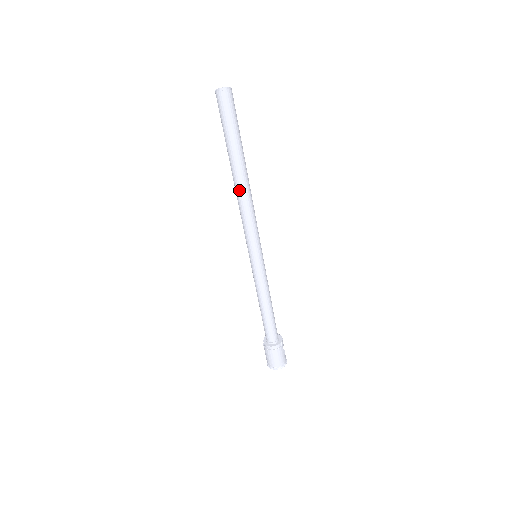
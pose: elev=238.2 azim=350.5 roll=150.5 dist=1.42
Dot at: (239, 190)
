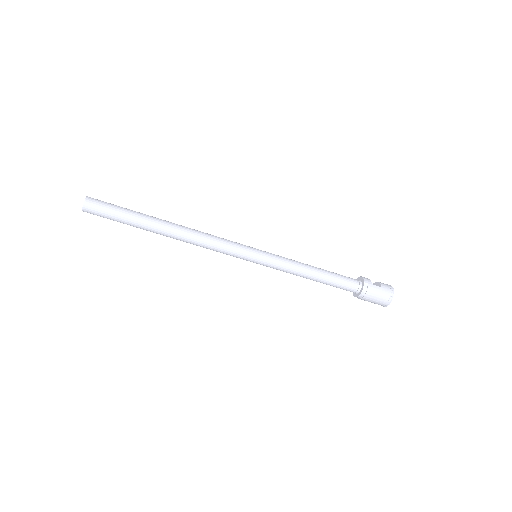
Dot at: (179, 239)
